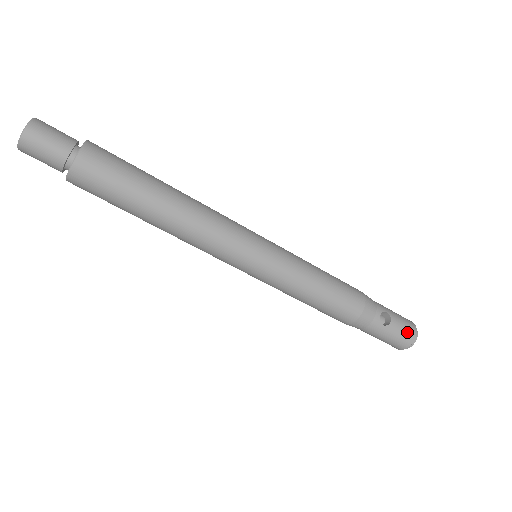
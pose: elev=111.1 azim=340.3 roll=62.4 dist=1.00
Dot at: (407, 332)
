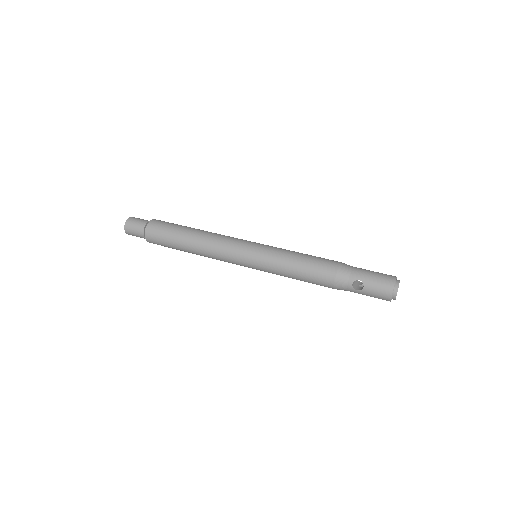
Dot at: (382, 293)
